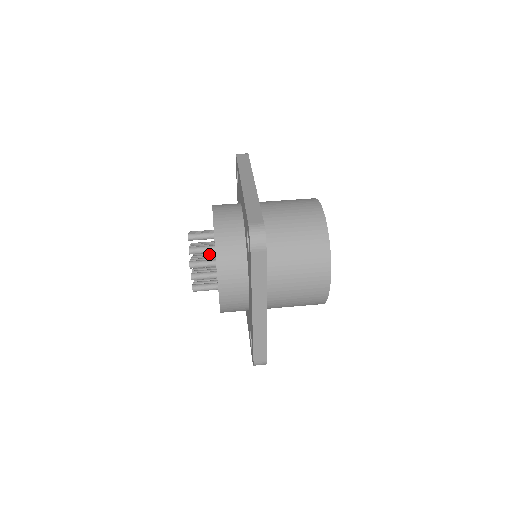
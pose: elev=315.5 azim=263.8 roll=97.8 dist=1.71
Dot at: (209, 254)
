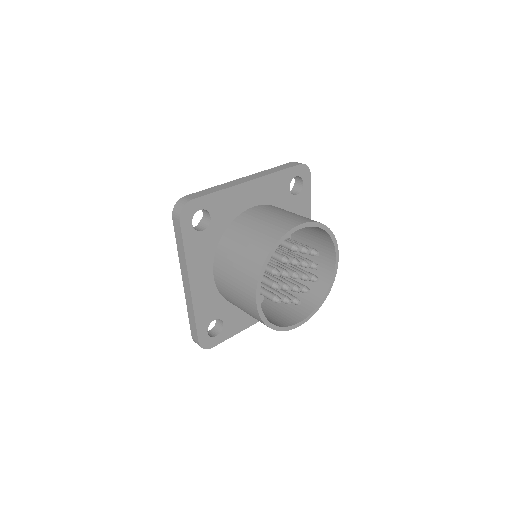
Dot at: occluded
